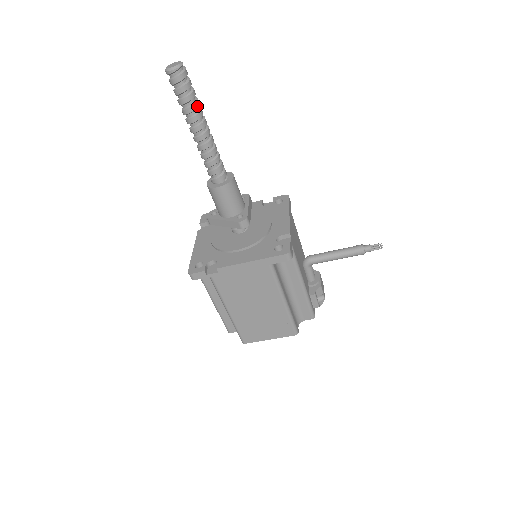
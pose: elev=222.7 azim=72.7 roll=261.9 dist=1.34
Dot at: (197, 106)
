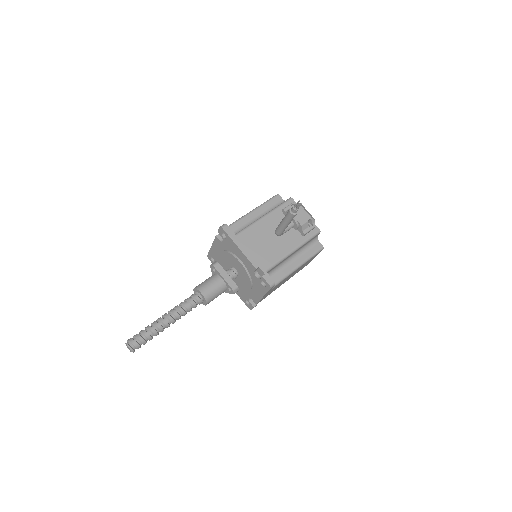
Dot at: (155, 332)
